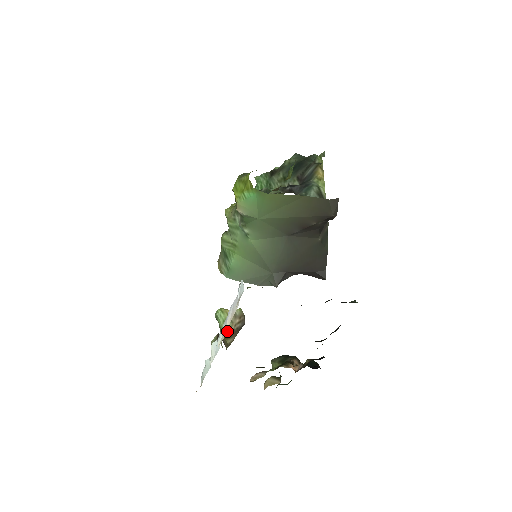
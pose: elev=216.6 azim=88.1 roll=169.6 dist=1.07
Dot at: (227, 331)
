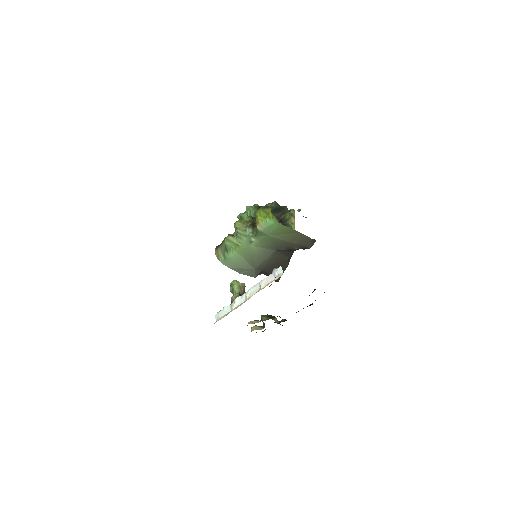
Dot at: occluded
